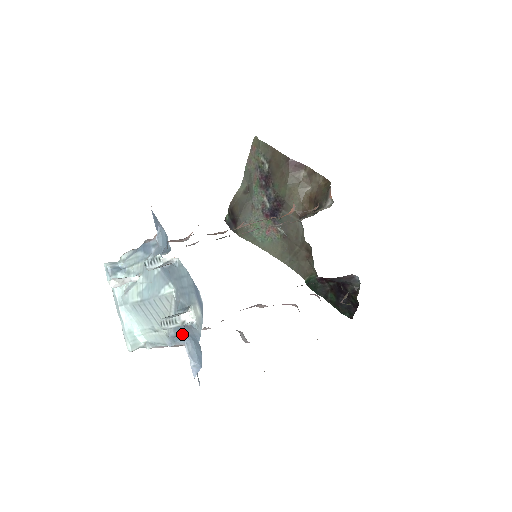
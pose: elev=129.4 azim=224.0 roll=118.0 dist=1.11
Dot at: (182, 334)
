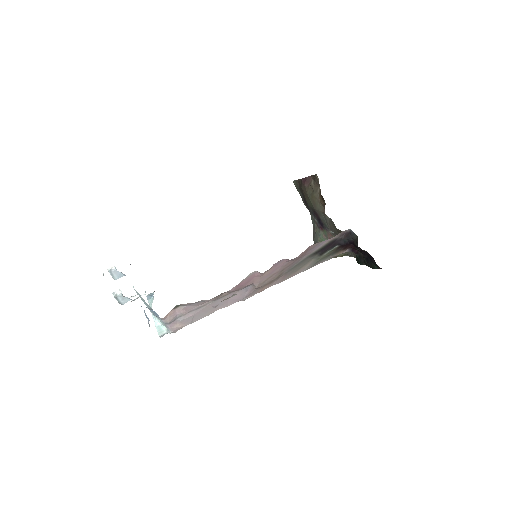
Dot at: (152, 310)
